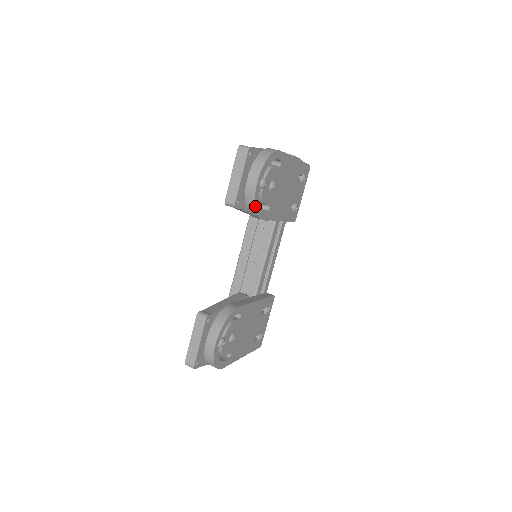
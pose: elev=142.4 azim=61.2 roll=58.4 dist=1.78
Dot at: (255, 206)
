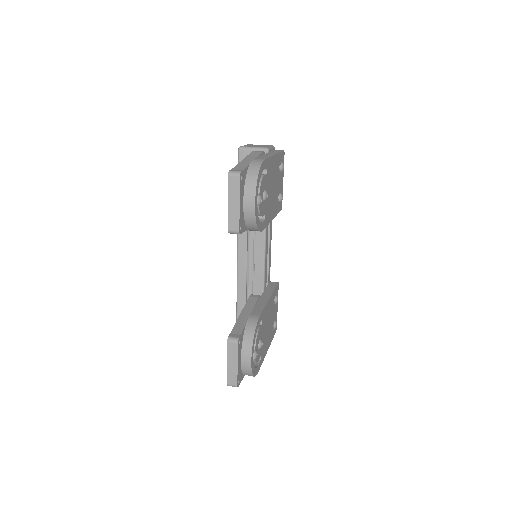
Dot at: (256, 225)
